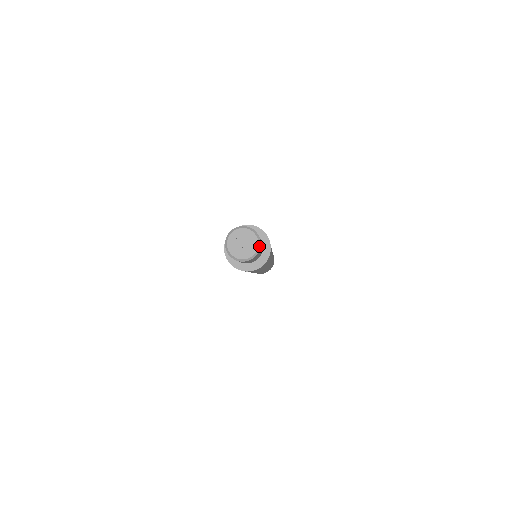
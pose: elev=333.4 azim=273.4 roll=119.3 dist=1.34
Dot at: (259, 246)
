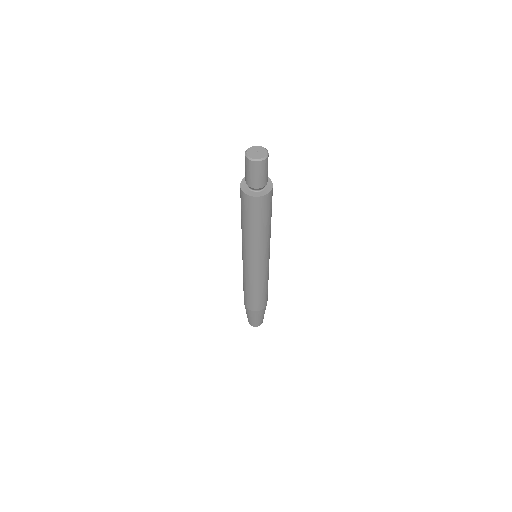
Dot at: (268, 154)
